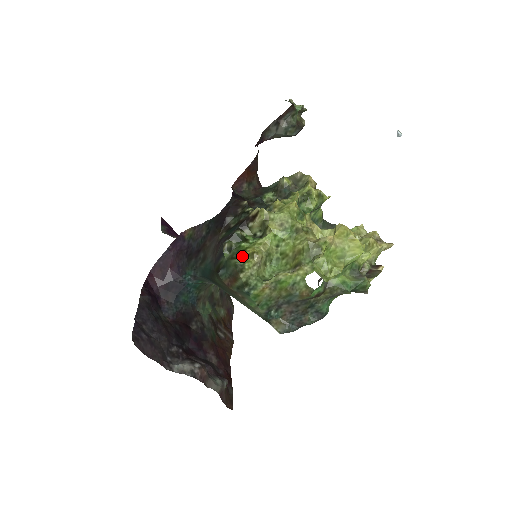
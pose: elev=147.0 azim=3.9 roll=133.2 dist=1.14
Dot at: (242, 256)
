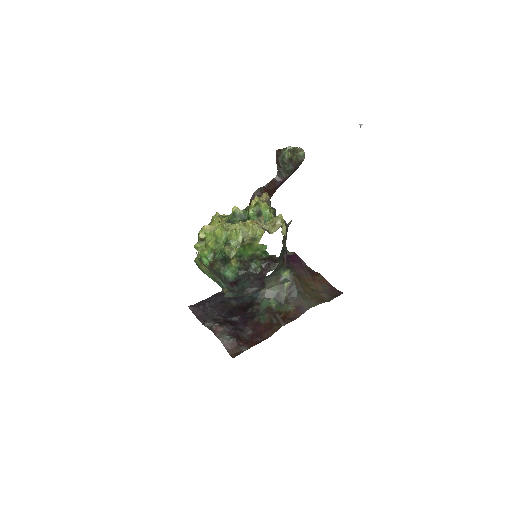
Dot at: occluded
